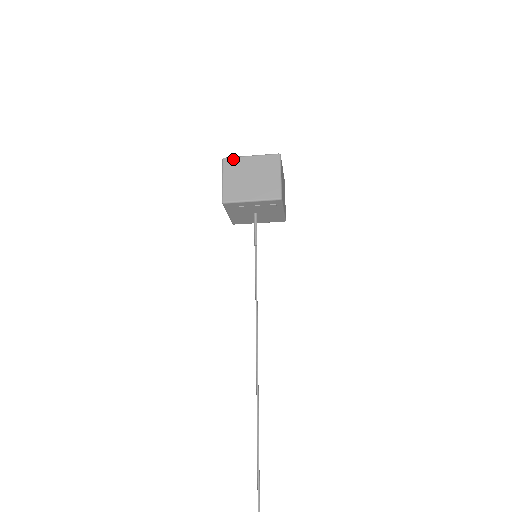
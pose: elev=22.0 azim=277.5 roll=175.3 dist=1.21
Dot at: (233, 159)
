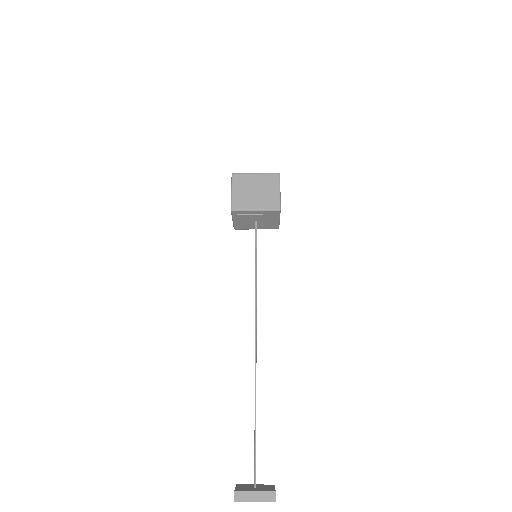
Dot at: (241, 175)
